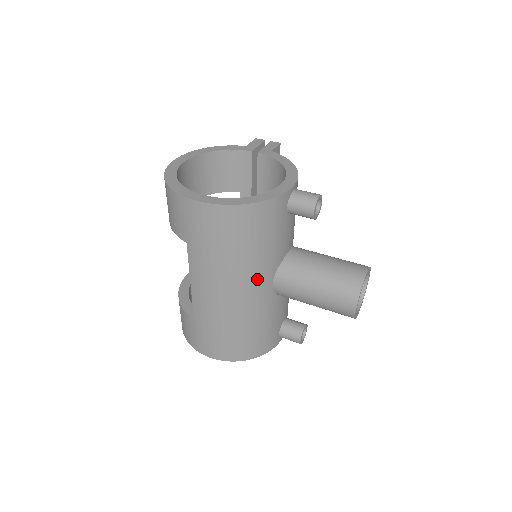
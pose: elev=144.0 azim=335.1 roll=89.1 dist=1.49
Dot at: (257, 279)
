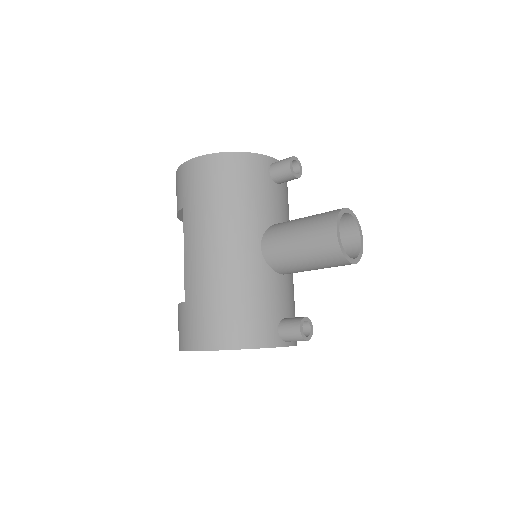
Dot at: (242, 232)
